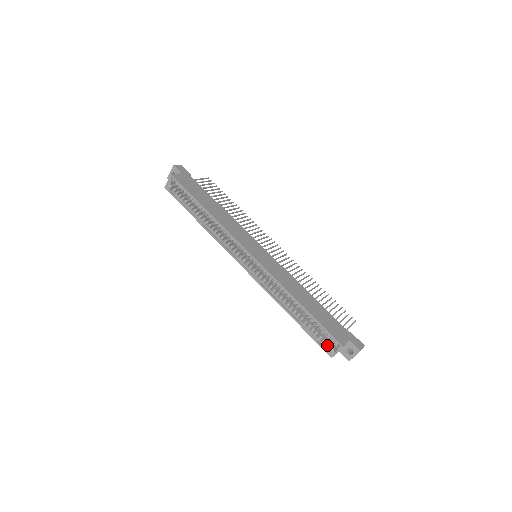
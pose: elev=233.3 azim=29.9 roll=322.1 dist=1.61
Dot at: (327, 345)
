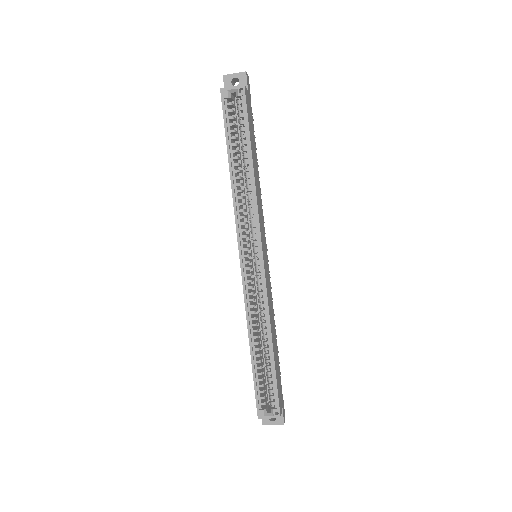
Dot at: (264, 403)
